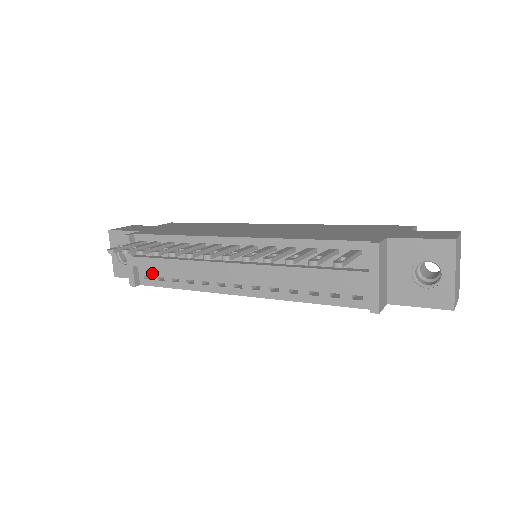
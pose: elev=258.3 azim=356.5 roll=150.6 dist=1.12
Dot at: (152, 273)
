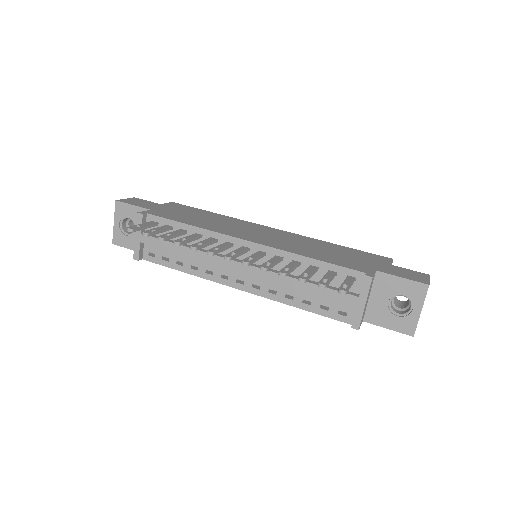
Dot at: (158, 252)
